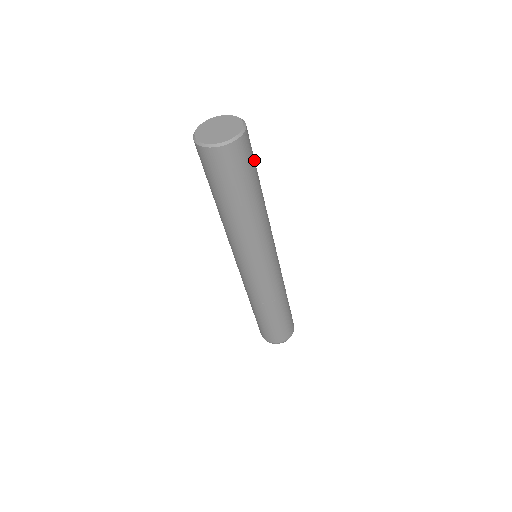
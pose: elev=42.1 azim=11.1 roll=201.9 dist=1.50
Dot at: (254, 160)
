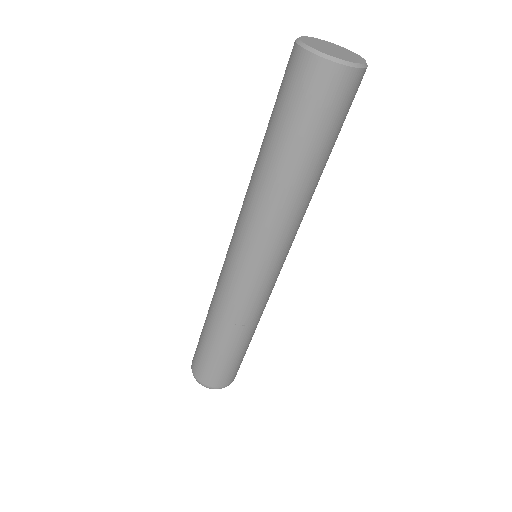
Dot at: occluded
